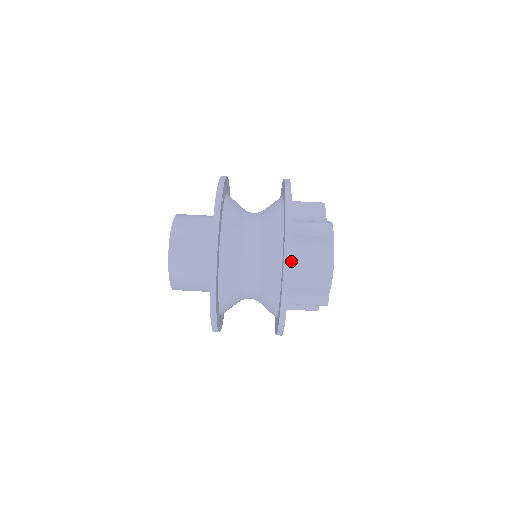
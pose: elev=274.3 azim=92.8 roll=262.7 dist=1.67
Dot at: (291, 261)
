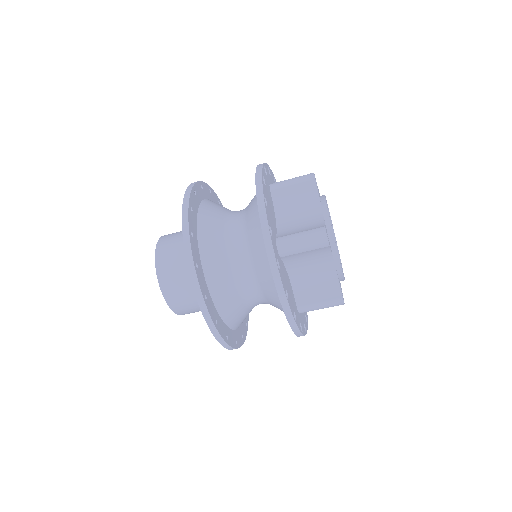
Dot at: occluded
